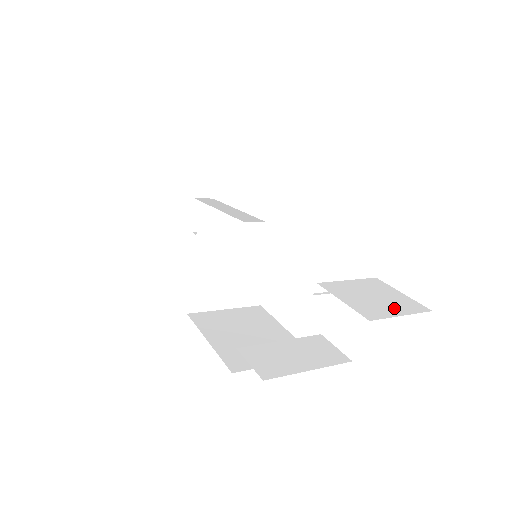
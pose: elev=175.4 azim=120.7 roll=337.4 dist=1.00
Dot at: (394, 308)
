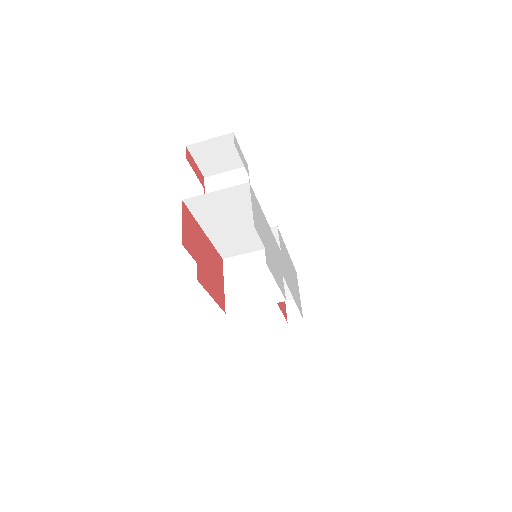
Dot at: occluded
